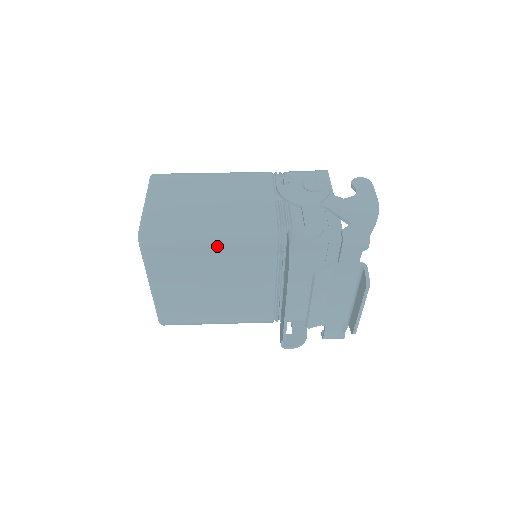
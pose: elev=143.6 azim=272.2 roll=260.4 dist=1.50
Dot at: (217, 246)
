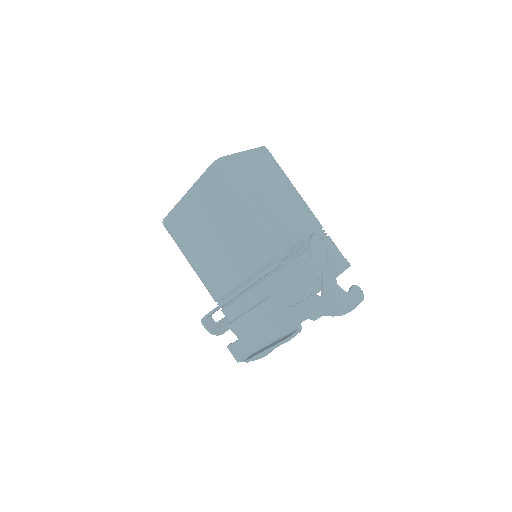
Dot at: (246, 216)
